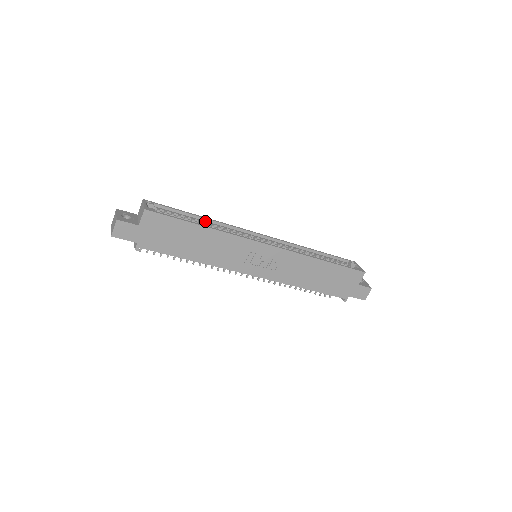
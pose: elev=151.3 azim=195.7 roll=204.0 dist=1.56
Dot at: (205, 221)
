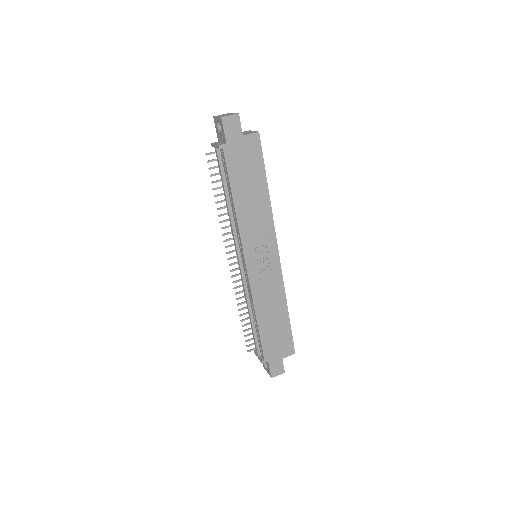
Dot at: occluded
